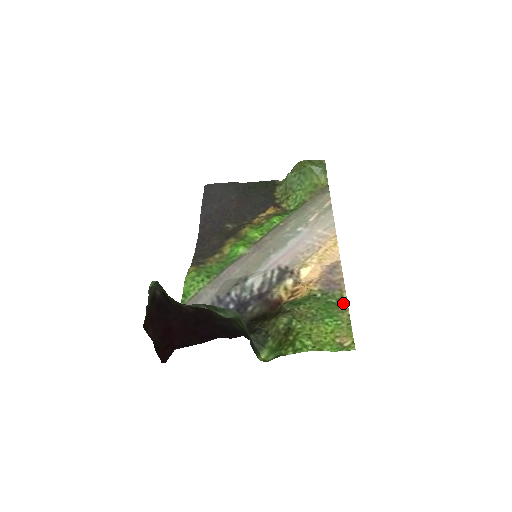
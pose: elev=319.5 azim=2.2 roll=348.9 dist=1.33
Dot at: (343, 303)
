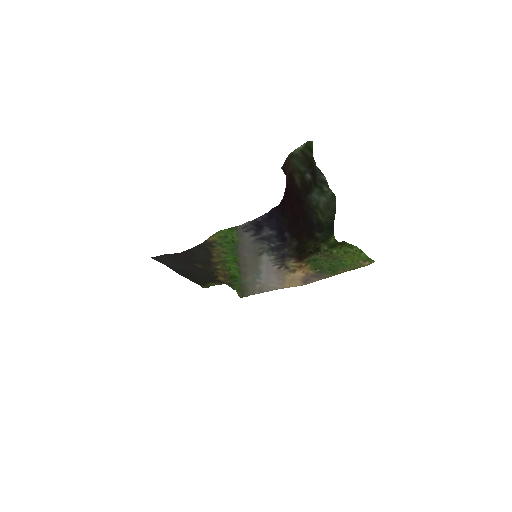
Dot at: (338, 273)
